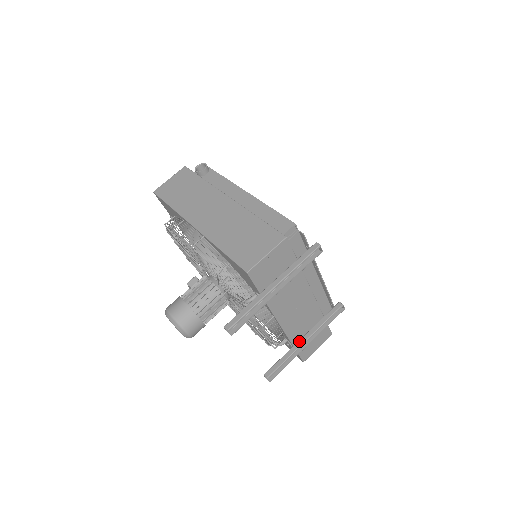
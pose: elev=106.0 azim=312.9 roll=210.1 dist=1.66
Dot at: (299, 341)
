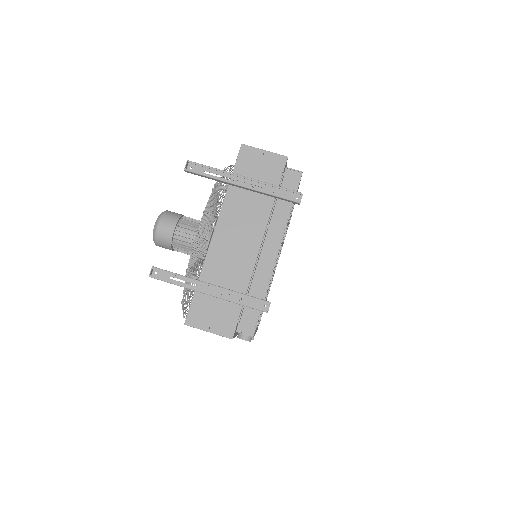
Dot at: (206, 282)
